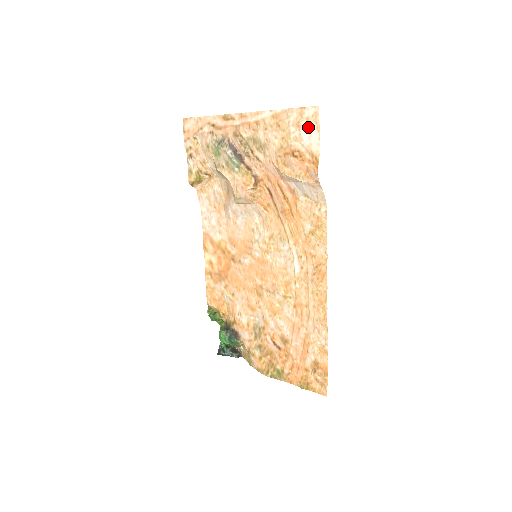
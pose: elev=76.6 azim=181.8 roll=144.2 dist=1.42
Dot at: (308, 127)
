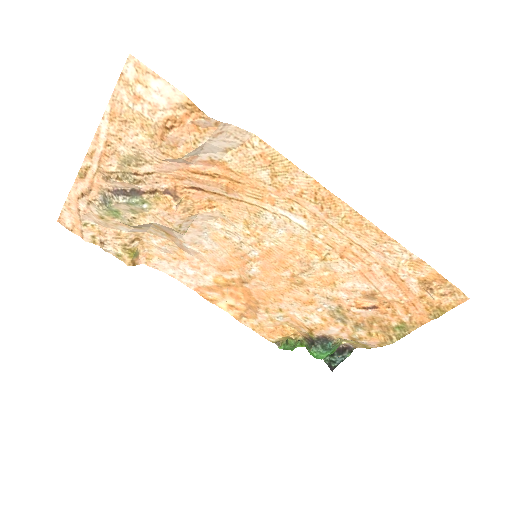
Dot at: (147, 87)
